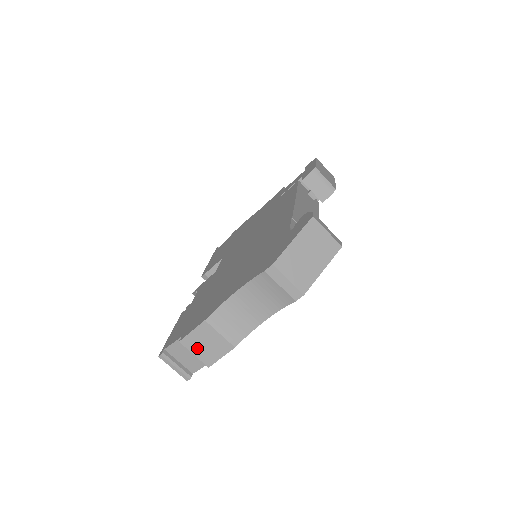
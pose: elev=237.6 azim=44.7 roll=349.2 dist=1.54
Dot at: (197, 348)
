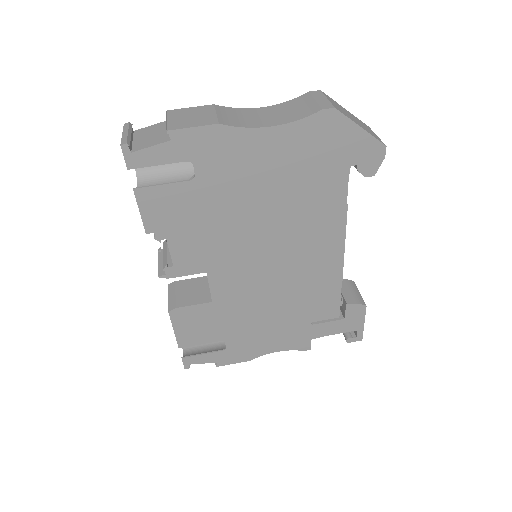
Dot at: (178, 117)
